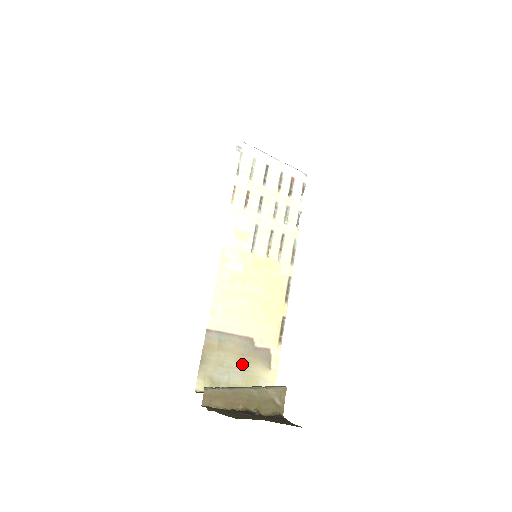
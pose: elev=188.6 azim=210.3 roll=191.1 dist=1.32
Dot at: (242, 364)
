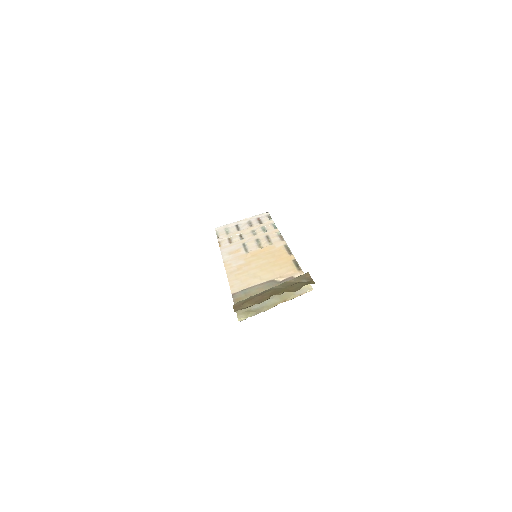
Dot at: occluded
